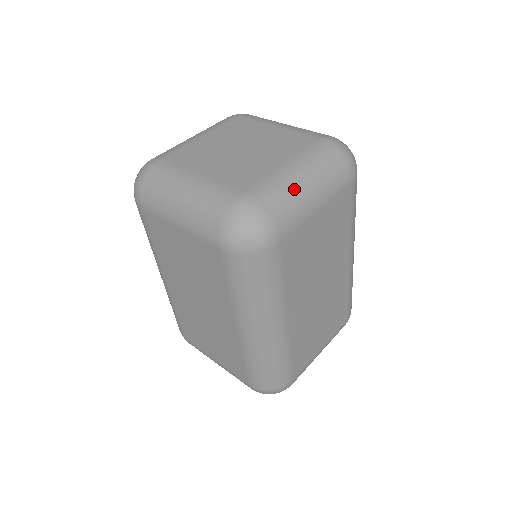
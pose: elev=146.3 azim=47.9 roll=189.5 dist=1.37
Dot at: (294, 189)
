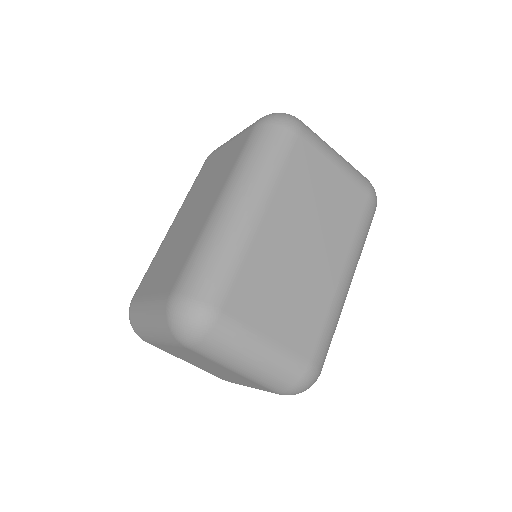
Dot at: (325, 142)
